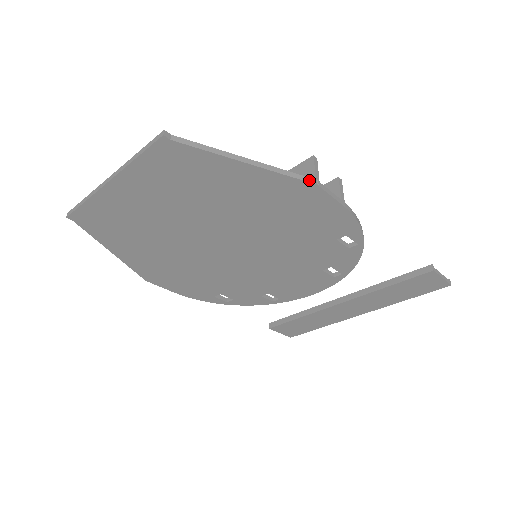
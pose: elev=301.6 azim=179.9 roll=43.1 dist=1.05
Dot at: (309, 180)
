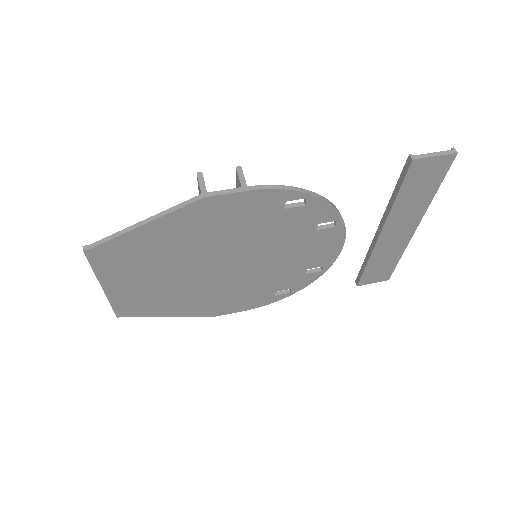
Dot at: (196, 199)
